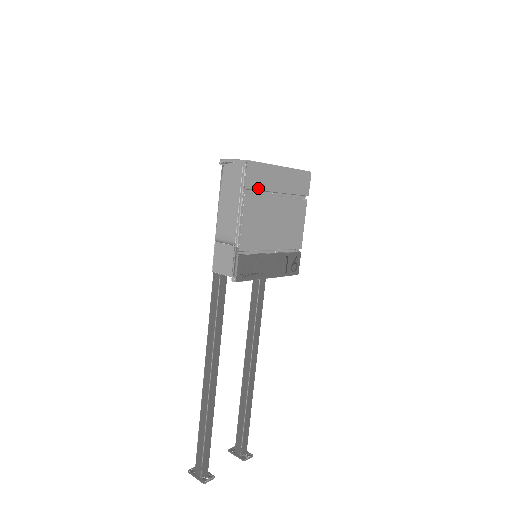
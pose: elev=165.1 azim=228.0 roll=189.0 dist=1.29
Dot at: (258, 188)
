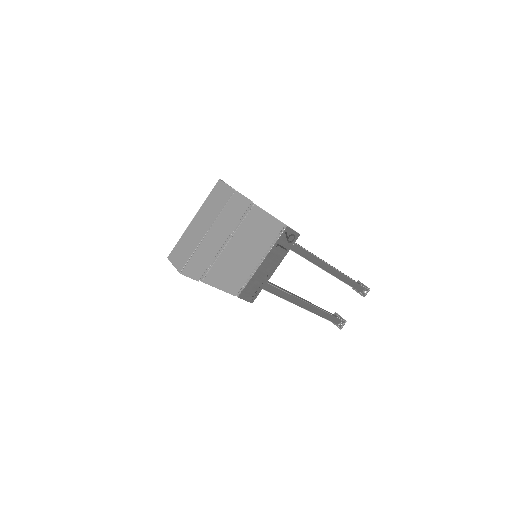
Dot at: (207, 266)
